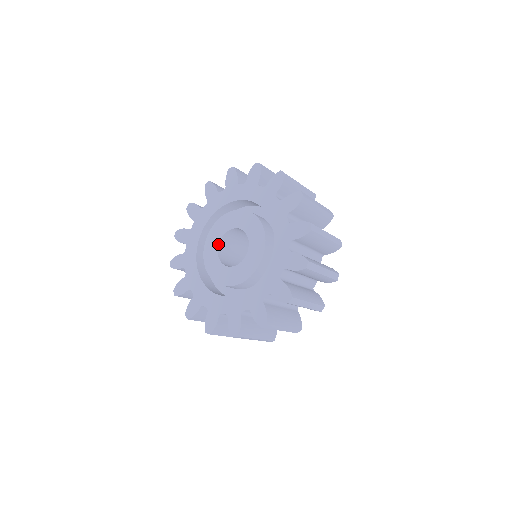
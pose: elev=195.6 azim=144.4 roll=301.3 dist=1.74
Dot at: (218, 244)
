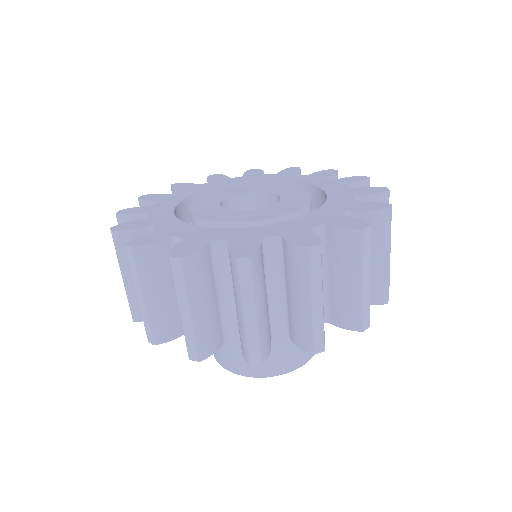
Dot at: (219, 203)
